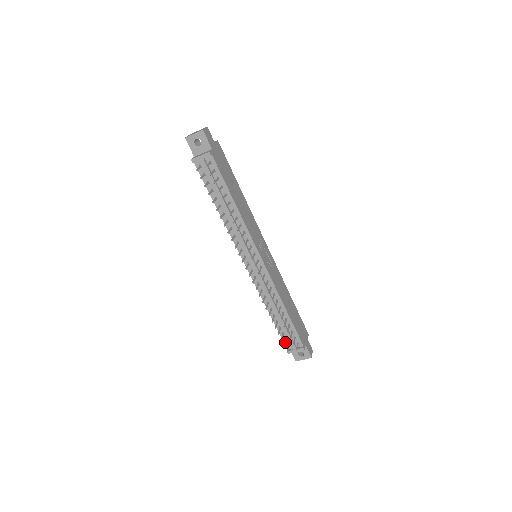
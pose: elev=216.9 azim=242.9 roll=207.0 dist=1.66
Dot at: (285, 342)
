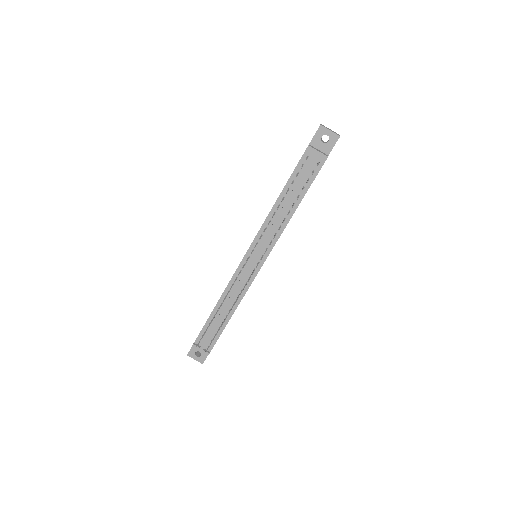
Dot at: (202, 337)
